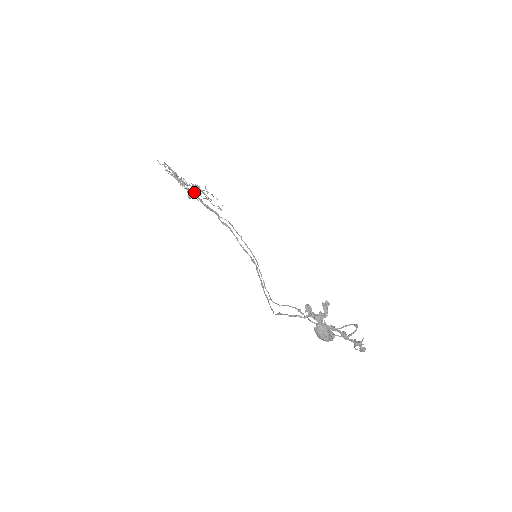
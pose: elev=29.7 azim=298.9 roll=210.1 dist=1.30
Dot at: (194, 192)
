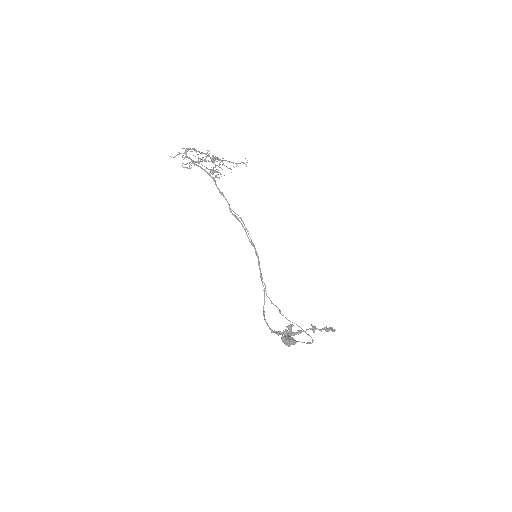
Dot at: (212, 171)
